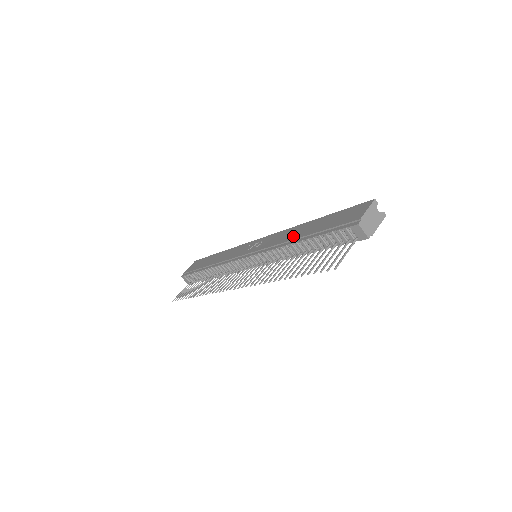
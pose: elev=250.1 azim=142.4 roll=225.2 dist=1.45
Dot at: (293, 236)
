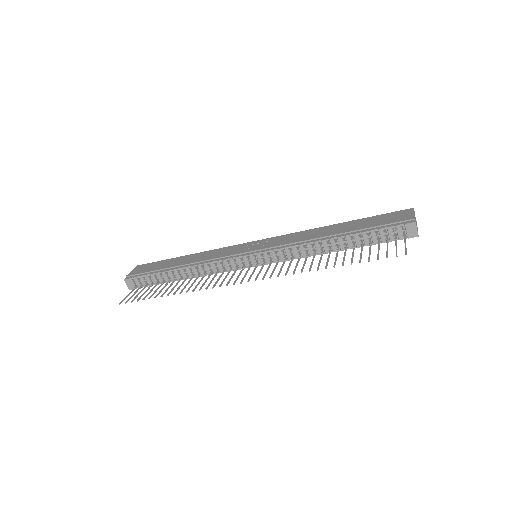
Dot at: (322, 234)
